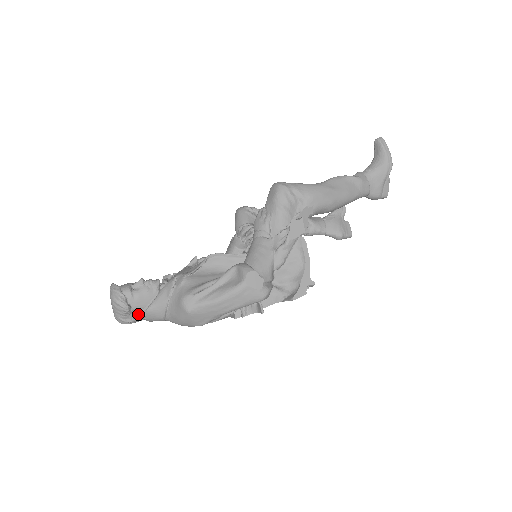
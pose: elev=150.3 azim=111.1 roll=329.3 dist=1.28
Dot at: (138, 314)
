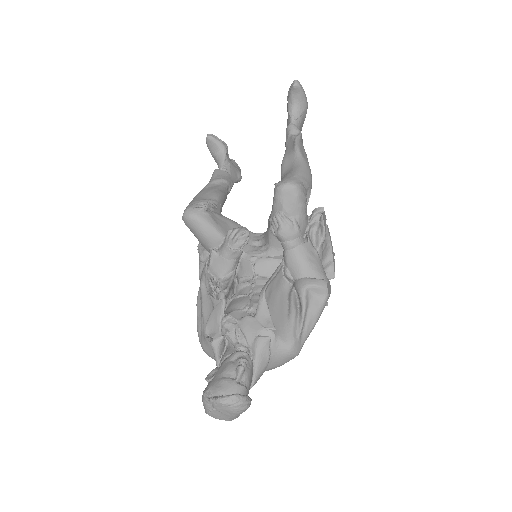
Dot at: occluded
